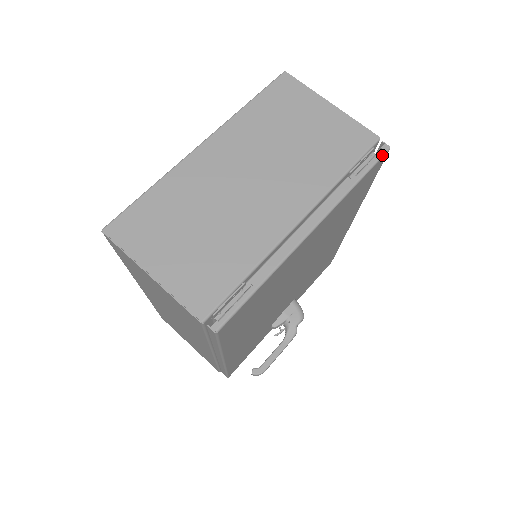
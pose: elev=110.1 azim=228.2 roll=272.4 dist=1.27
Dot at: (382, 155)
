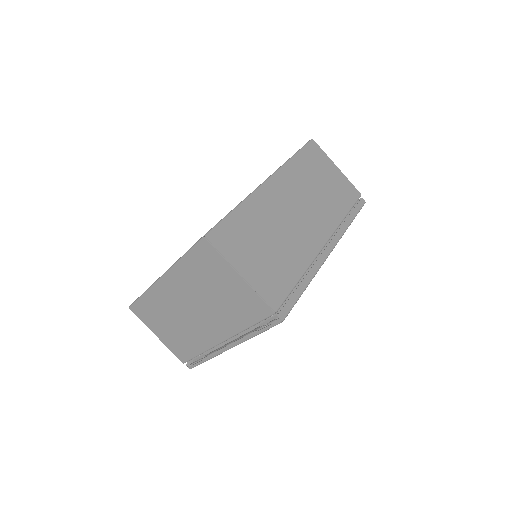
Dot at: (275, 325)
